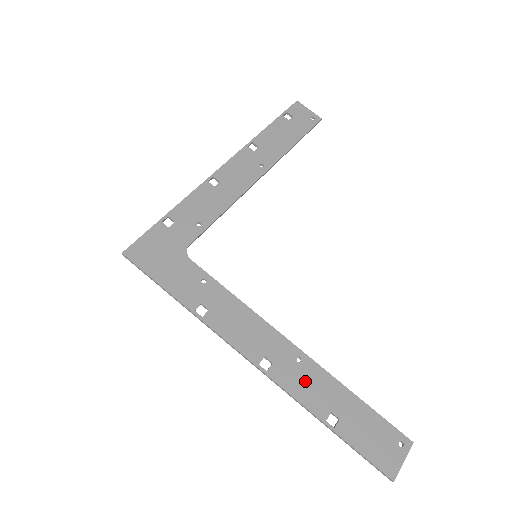
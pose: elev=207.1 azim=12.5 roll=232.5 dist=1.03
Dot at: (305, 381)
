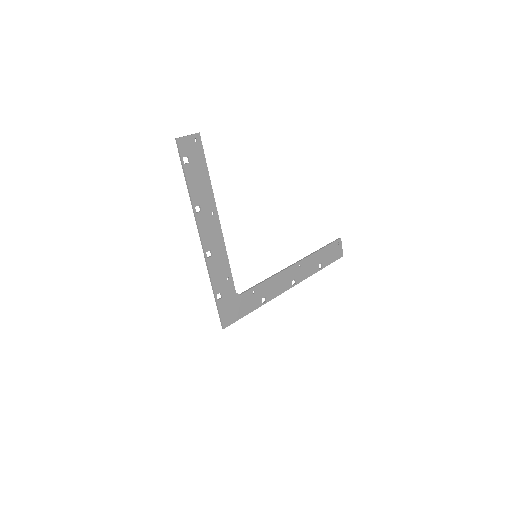
Dot at: (306, 269)
